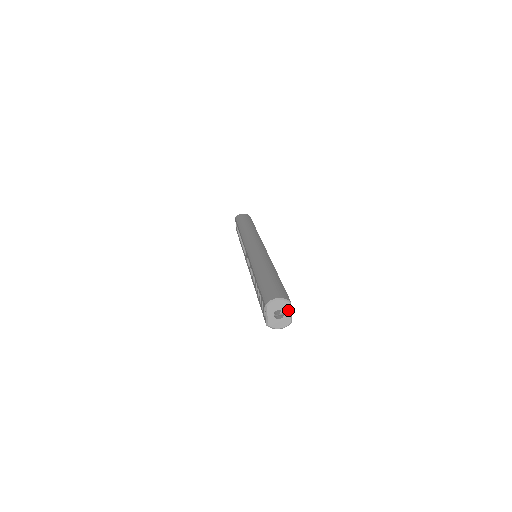
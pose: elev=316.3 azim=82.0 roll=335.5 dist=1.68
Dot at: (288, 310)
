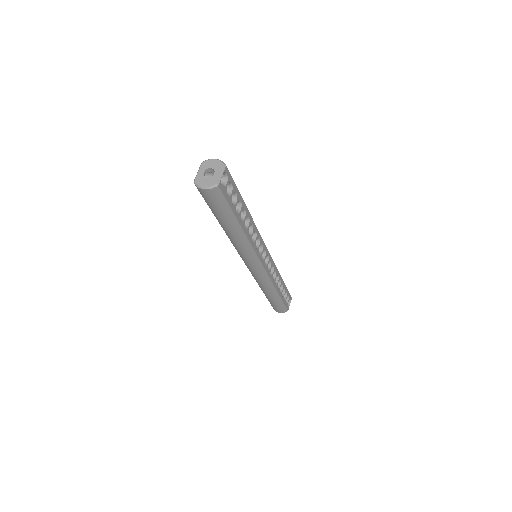
Dot at: (220, 171)
